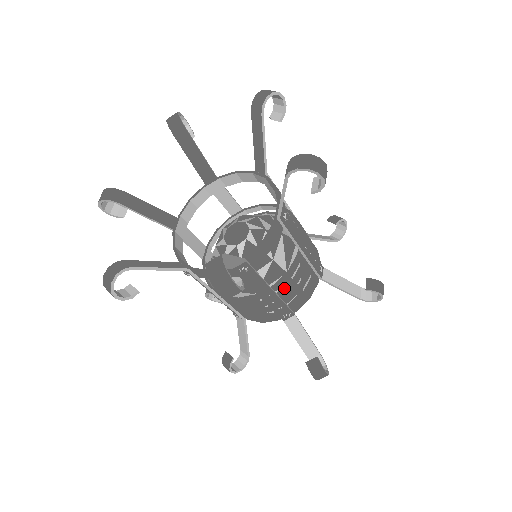
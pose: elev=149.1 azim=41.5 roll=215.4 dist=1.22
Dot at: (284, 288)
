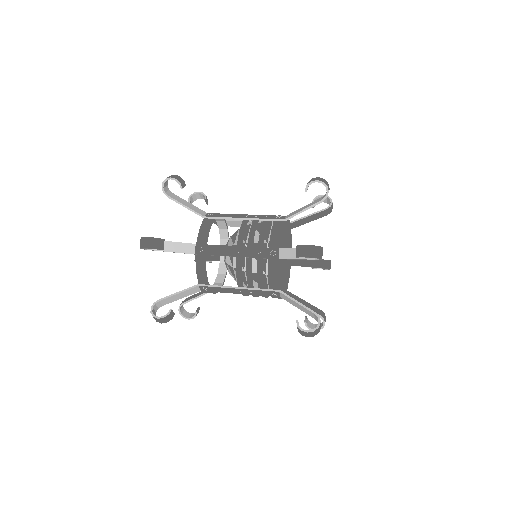
Dot at: (247, 282)
